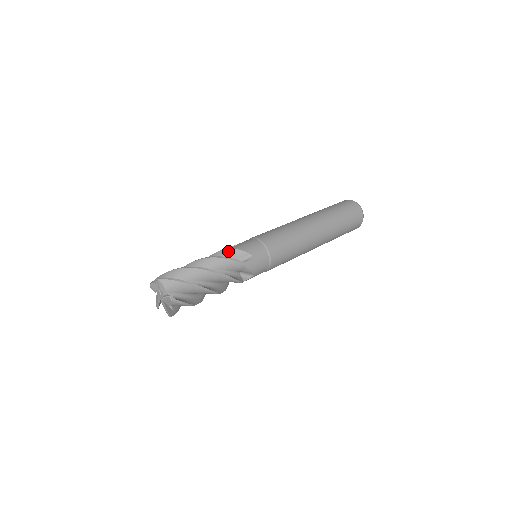
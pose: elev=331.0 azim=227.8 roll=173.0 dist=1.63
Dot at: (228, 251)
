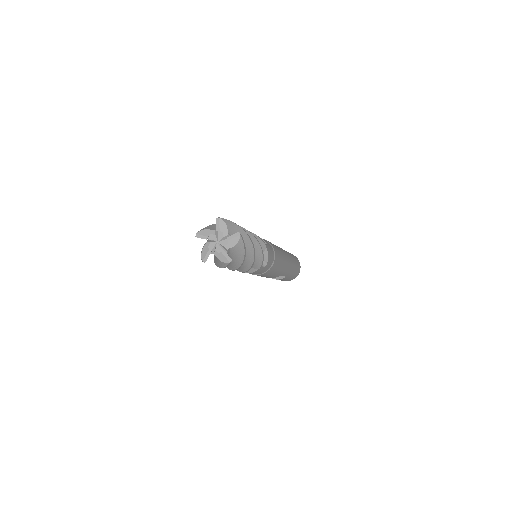
Dot at: occluded
